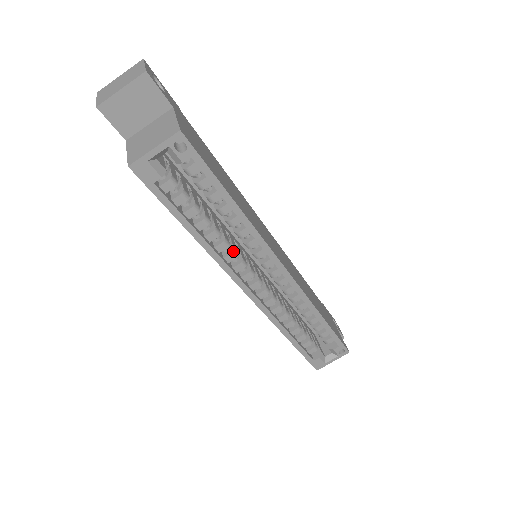
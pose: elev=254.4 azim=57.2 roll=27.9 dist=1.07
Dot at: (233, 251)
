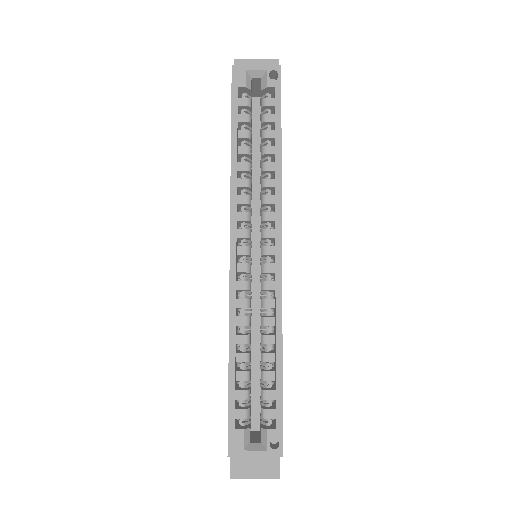
Dot at: (249, 196)
